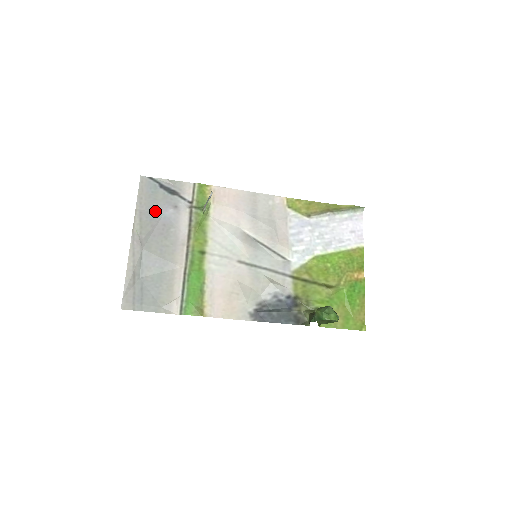
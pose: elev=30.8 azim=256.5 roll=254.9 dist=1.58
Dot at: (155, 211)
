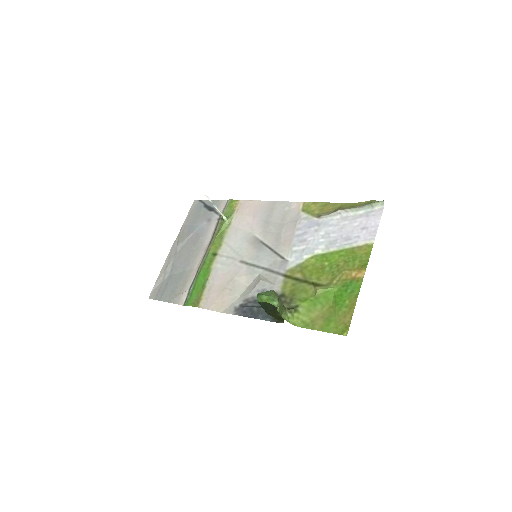
Dot at: (194, 225)
